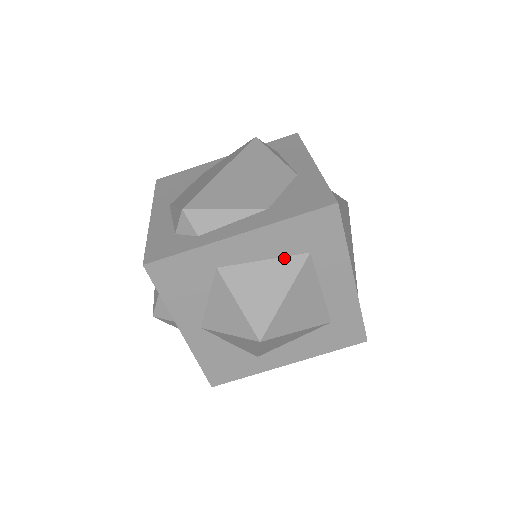
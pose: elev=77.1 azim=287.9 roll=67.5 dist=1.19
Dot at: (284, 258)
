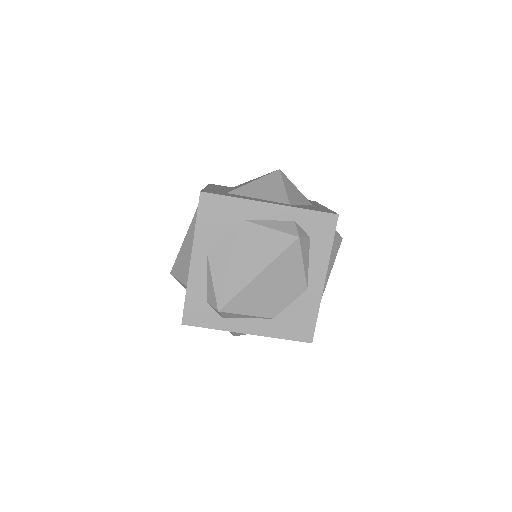
Dot at: occluded
